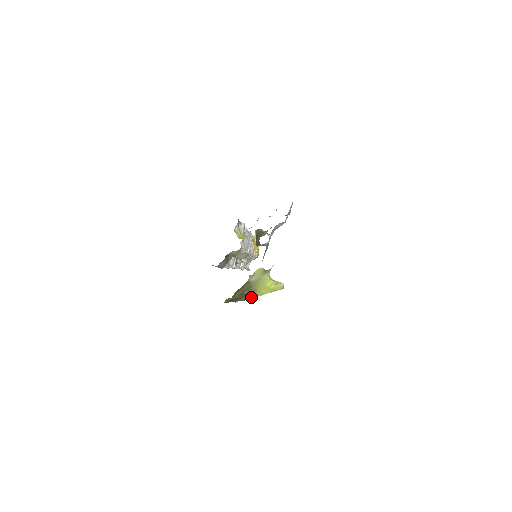
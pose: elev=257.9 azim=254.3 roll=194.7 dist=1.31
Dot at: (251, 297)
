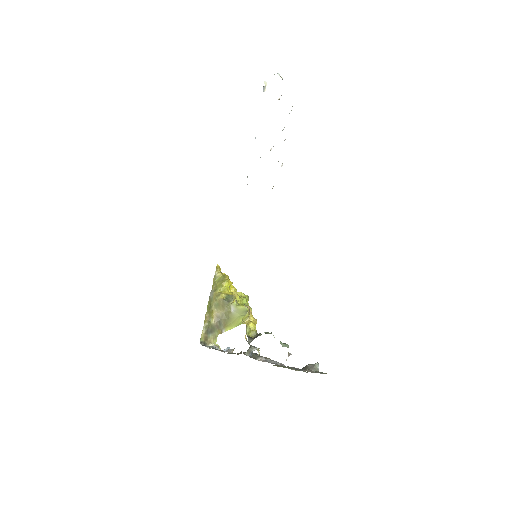
Dot at: (223, 331)
